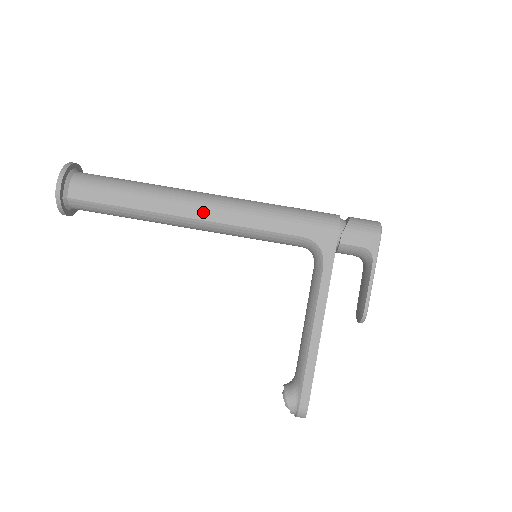
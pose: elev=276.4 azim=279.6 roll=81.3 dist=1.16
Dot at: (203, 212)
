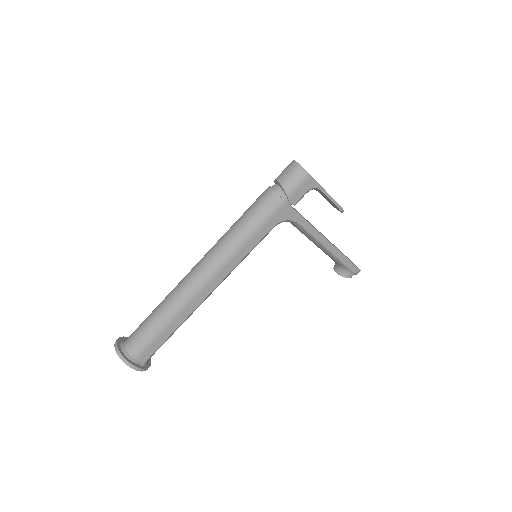
Dot at: (211, 285)
